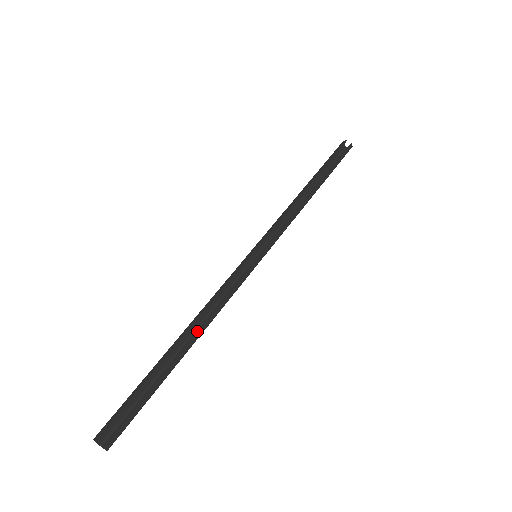
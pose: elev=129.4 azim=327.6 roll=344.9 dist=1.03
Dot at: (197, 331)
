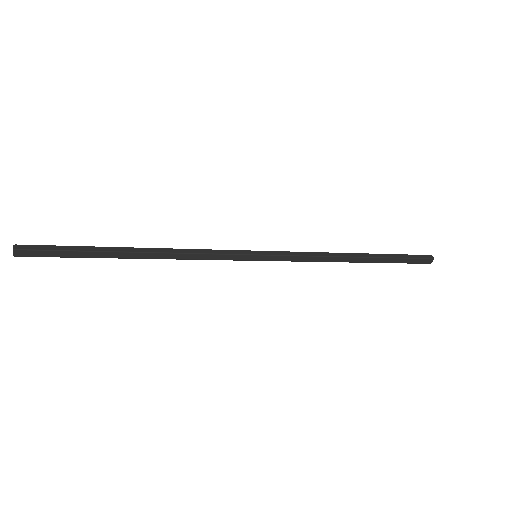
Dot at: (153, 248)
